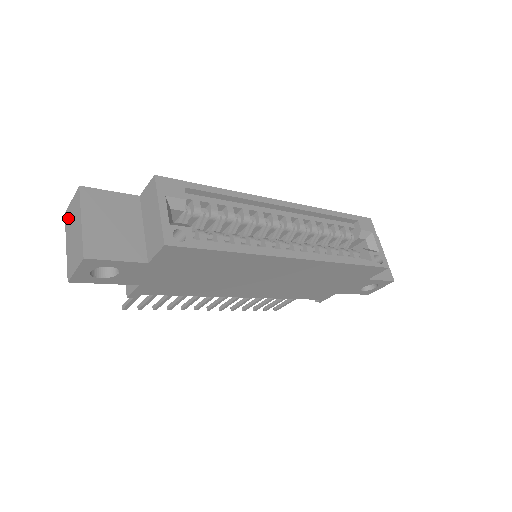
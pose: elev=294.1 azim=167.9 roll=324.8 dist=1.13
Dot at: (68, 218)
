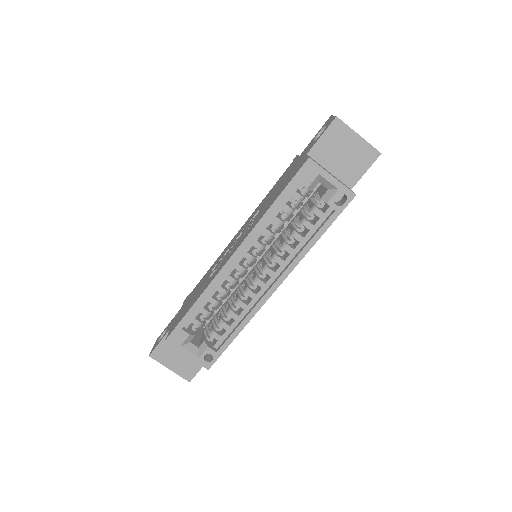
Dot at: occluded
